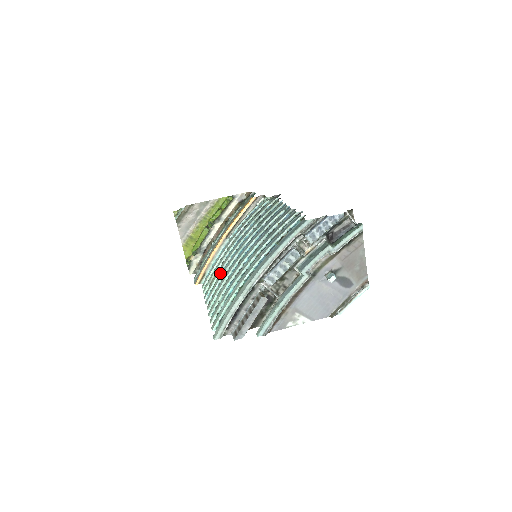
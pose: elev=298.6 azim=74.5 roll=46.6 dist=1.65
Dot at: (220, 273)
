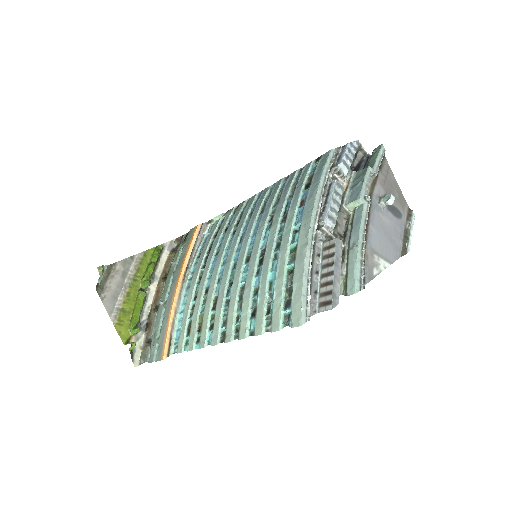
Dot at: (212, 303)
